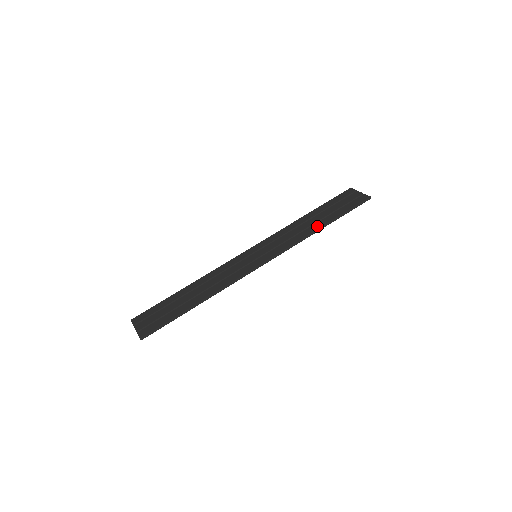
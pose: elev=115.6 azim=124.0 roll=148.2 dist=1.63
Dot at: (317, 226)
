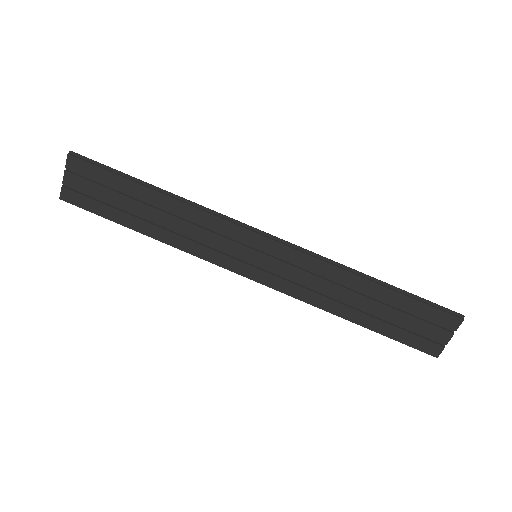
Dot at: (345, 314)
